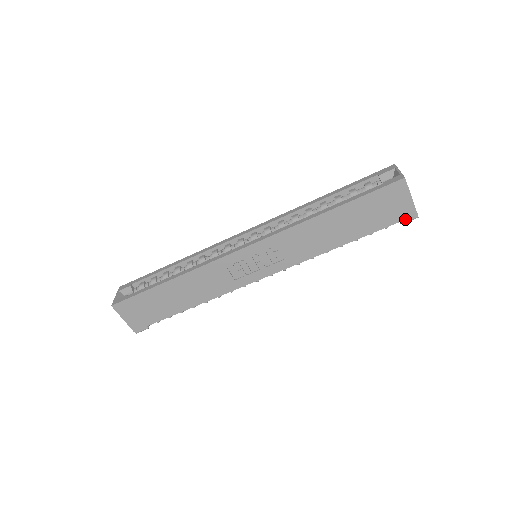
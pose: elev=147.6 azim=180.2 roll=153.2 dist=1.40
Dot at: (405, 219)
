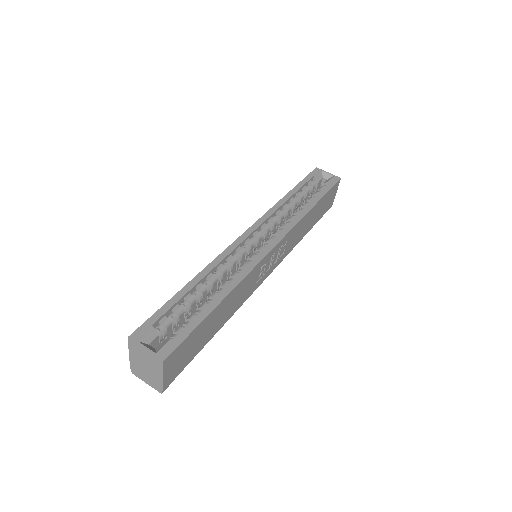
Dot at: occluded
